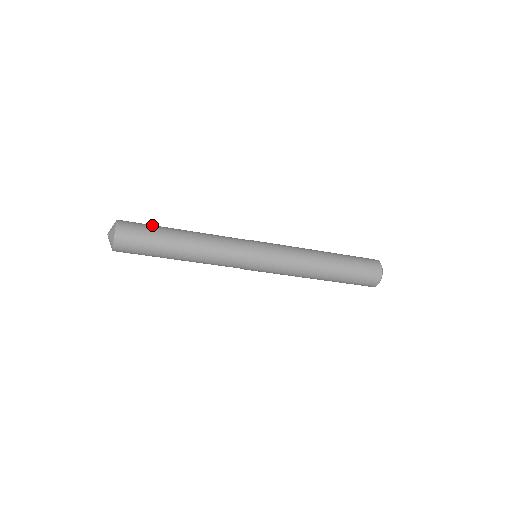
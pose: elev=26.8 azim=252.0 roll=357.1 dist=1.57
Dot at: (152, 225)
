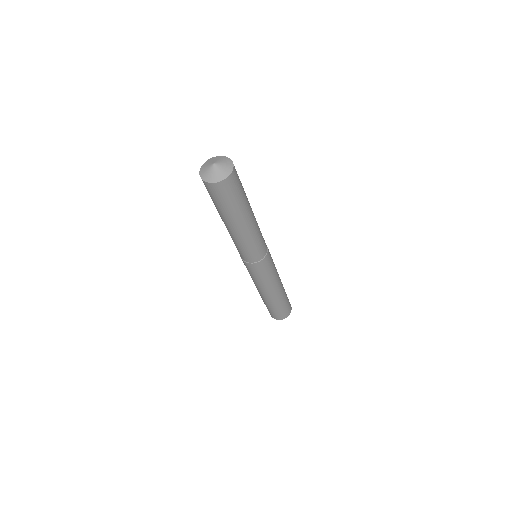
Dot at: occluded
